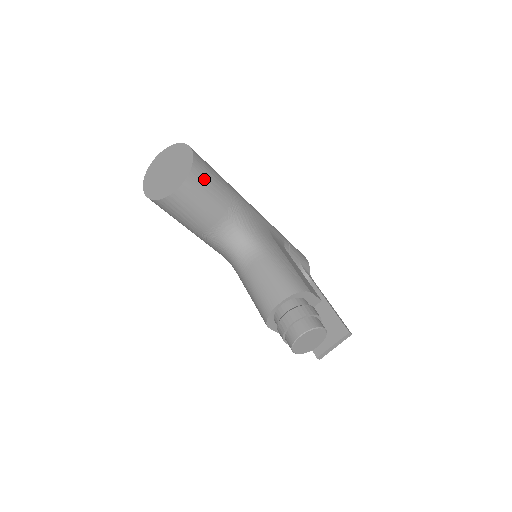
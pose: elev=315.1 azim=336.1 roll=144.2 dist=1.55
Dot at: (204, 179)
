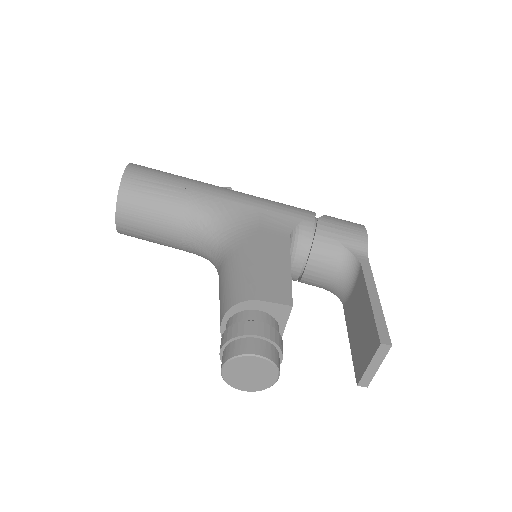
Dot at: (140, 195)
